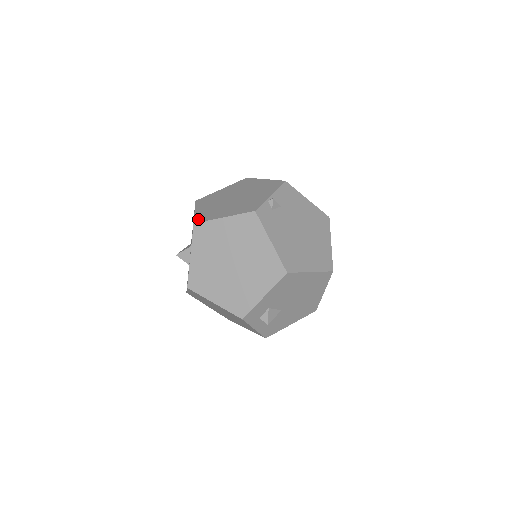
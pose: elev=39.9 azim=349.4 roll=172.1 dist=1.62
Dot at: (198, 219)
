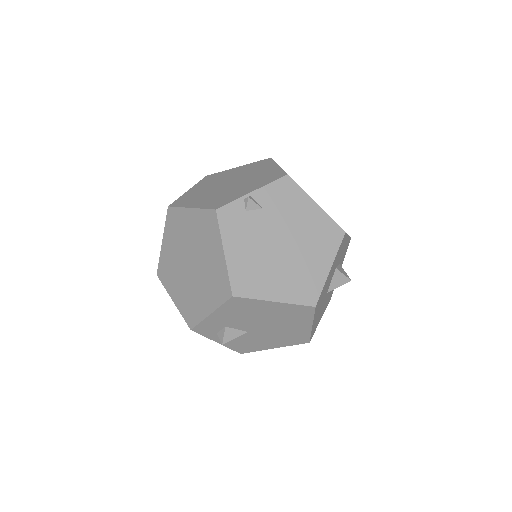
Dot at: (176, 202)
